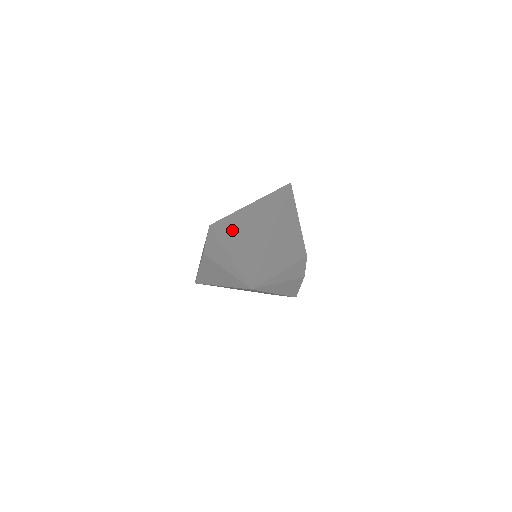
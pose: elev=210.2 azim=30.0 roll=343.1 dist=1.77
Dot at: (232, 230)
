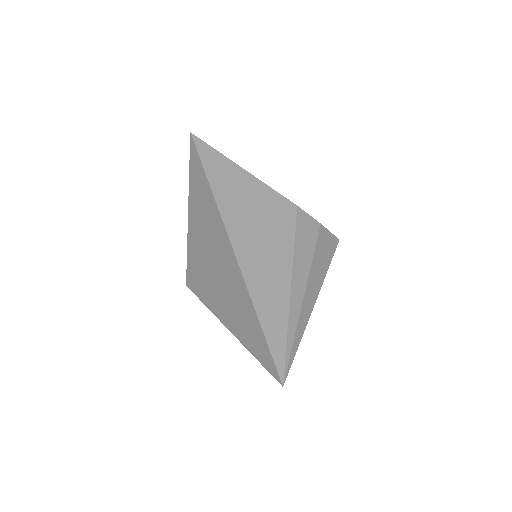
Dot at: (204, 280)
